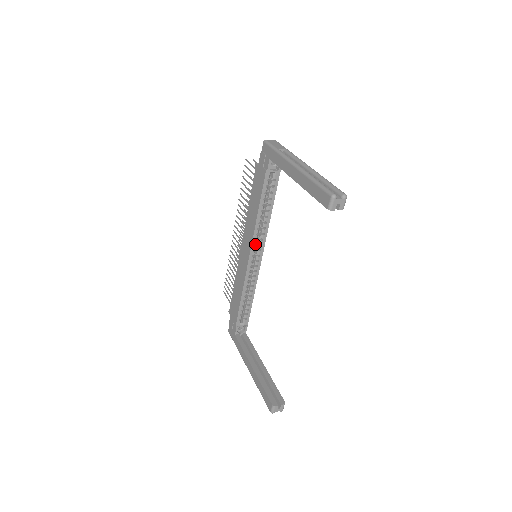
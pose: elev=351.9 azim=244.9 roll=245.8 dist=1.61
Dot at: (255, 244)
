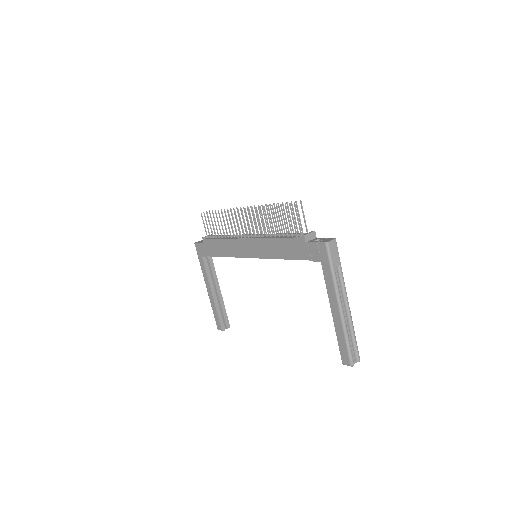
Dot at: occluded
